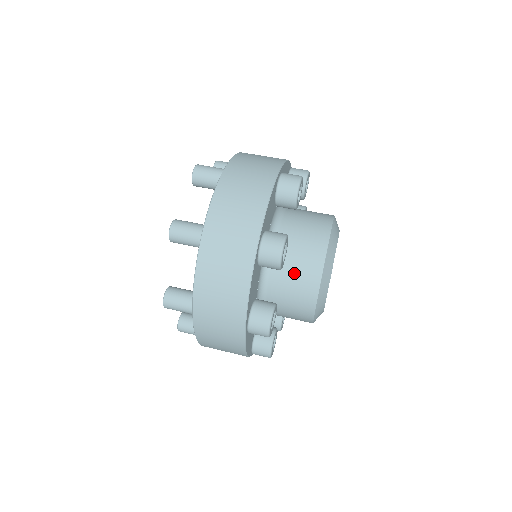
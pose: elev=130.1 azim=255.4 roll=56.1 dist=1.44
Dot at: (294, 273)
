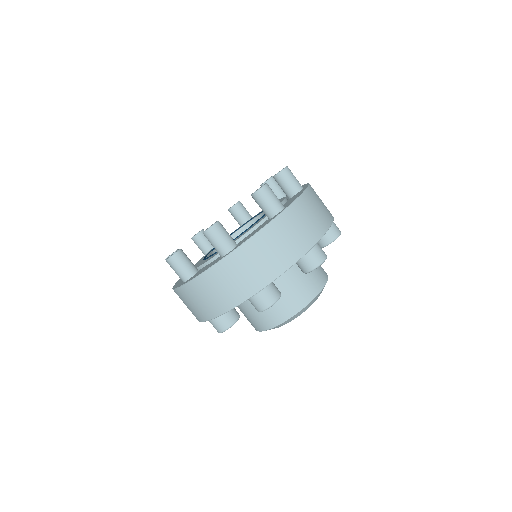
Dot at: occluded
